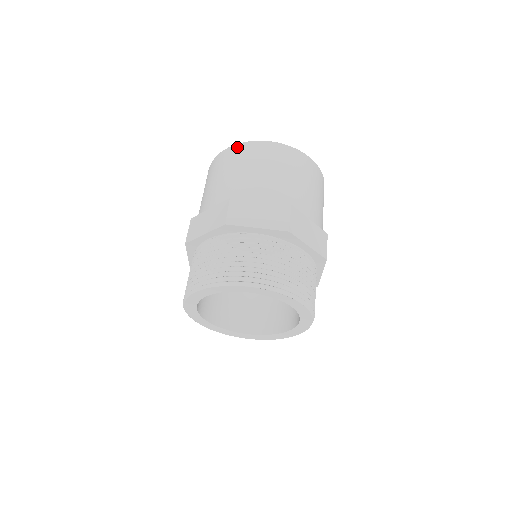
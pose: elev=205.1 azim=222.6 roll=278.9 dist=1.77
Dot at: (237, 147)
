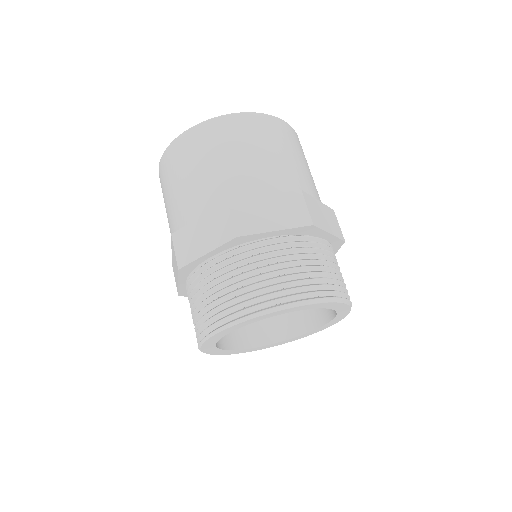
Dot at: (201, 128)
